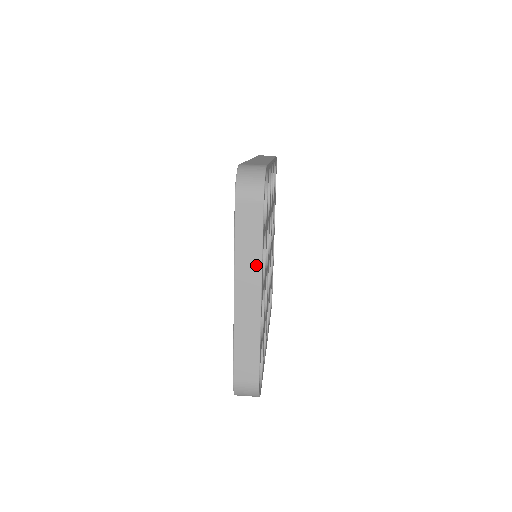
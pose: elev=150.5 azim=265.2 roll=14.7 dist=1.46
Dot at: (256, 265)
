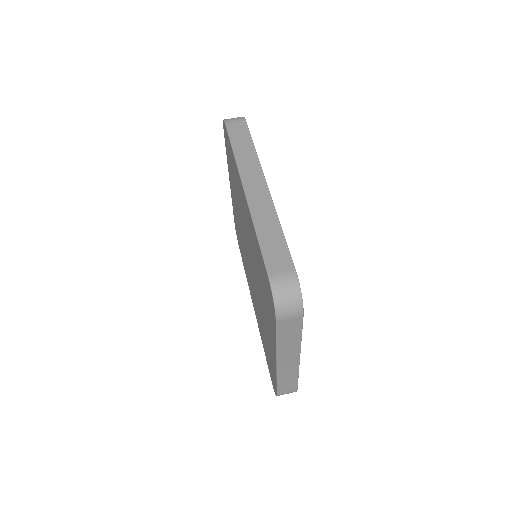
Dot at: (296, 346)
